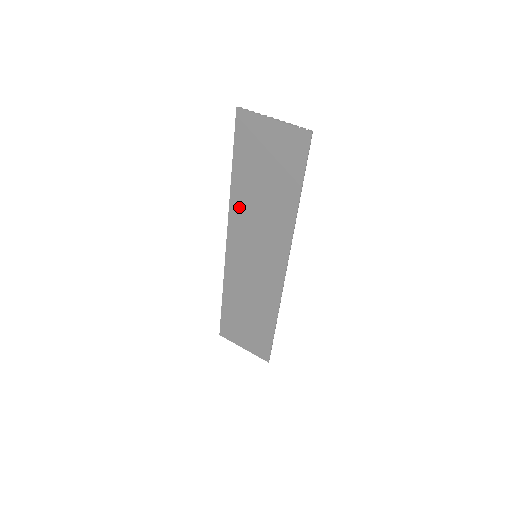
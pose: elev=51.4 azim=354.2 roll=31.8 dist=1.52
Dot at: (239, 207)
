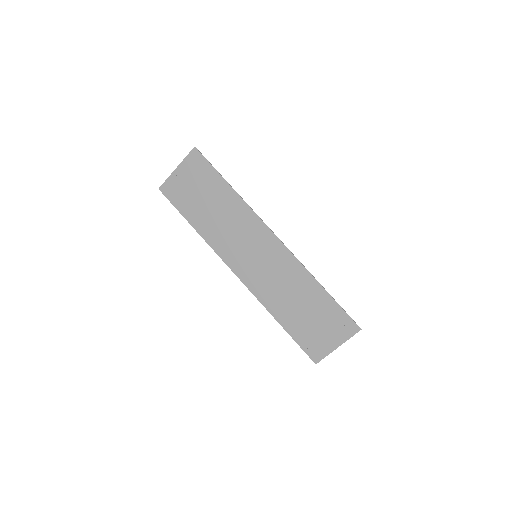
Dot at: (215, 239)
